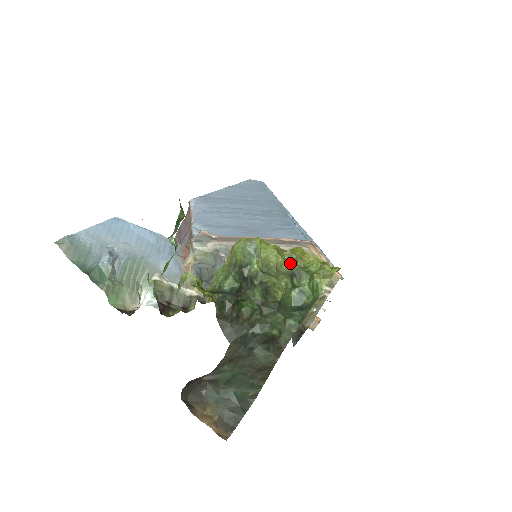
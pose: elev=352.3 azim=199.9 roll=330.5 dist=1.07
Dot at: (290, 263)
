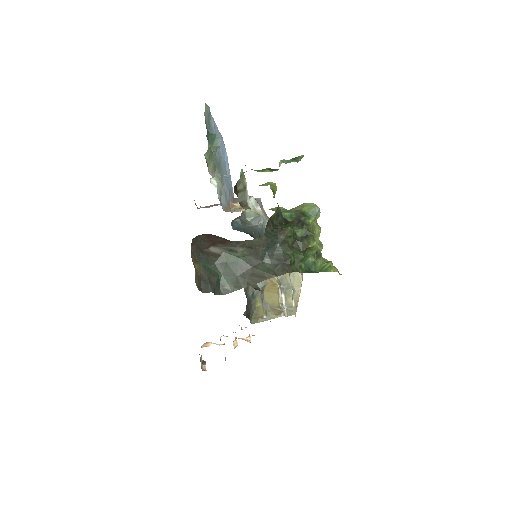
Dot at: (318, 247)
